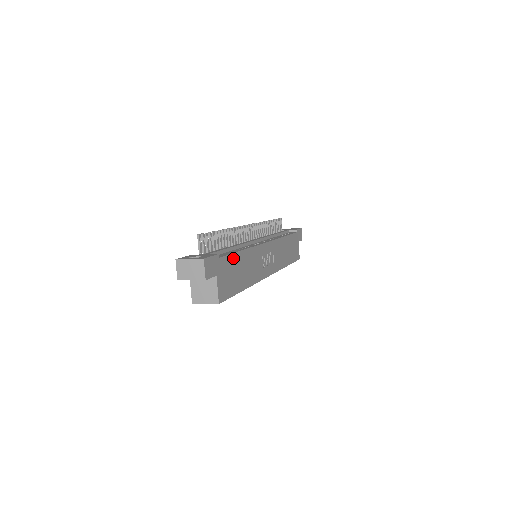
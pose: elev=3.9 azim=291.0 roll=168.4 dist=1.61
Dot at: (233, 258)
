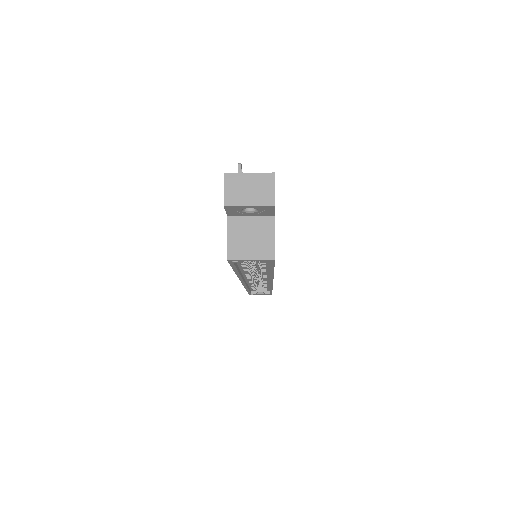
Dot at: occluded
